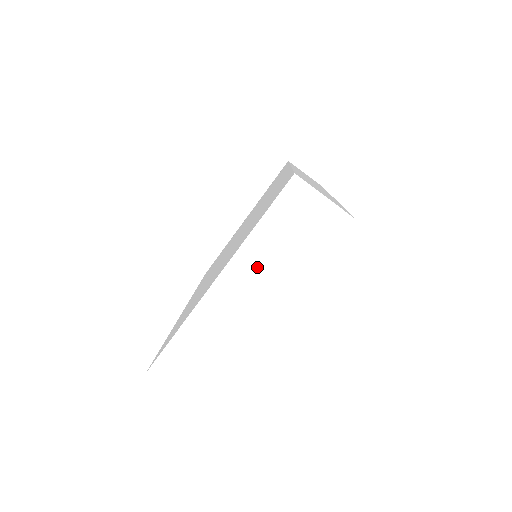
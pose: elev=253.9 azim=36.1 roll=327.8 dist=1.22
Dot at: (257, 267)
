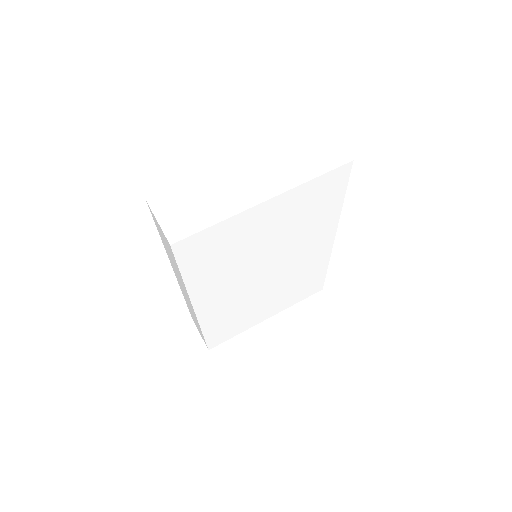
Dot at: (272, 163)
